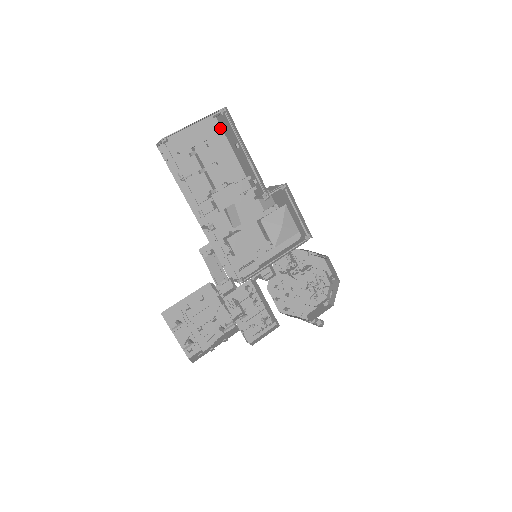
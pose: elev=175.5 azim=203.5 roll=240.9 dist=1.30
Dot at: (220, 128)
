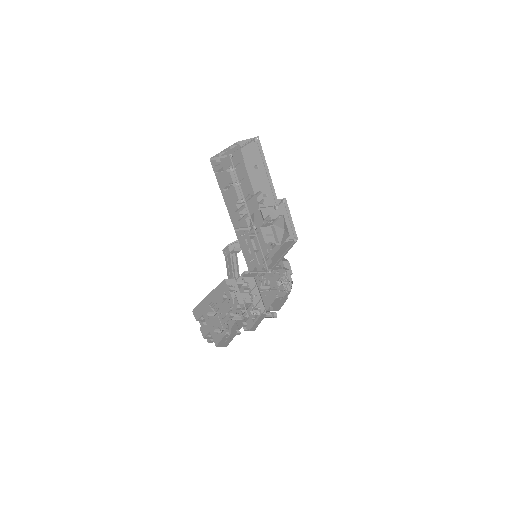
Dot at: occluded
